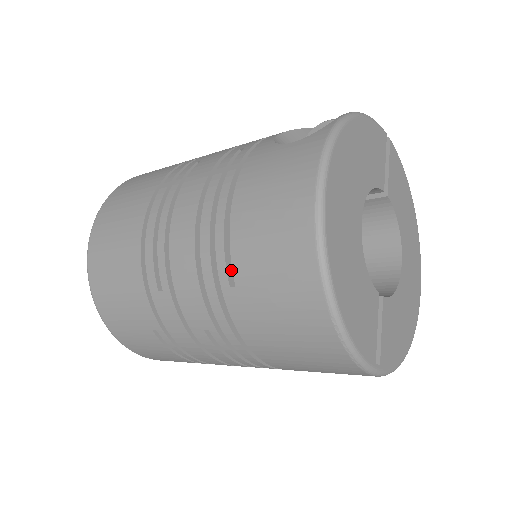
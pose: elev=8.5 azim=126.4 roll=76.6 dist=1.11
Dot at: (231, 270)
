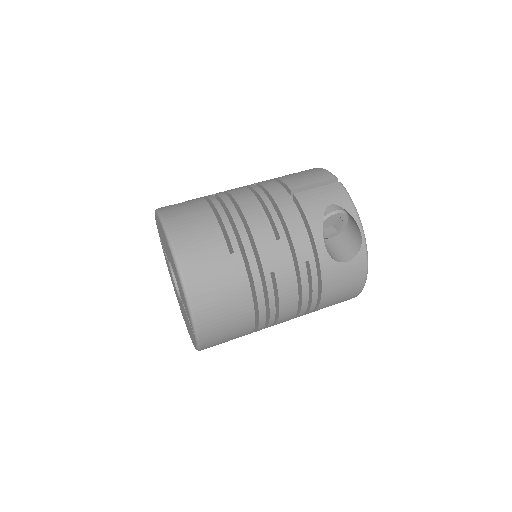
Dot at: occluded
